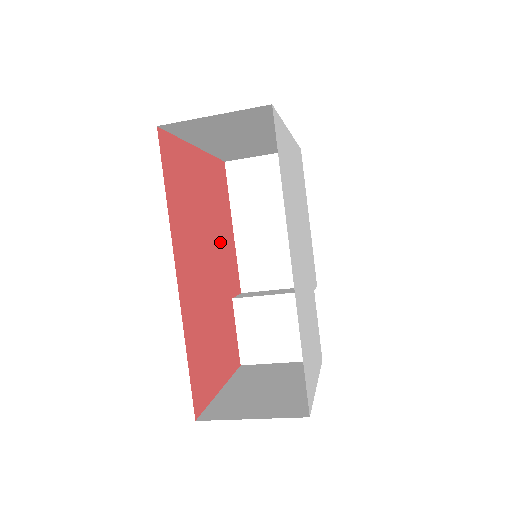
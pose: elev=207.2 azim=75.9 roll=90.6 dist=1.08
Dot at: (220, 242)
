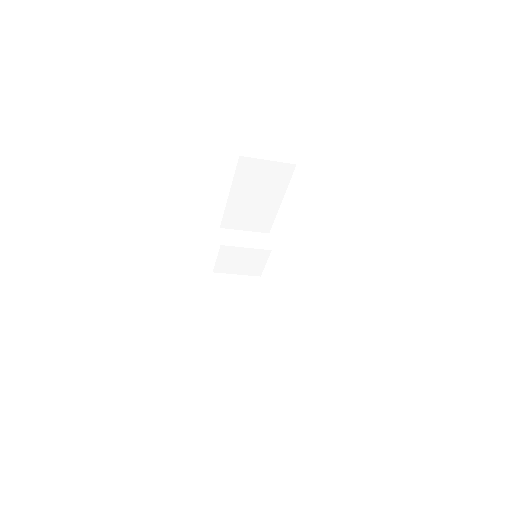
Dot at: occluded
